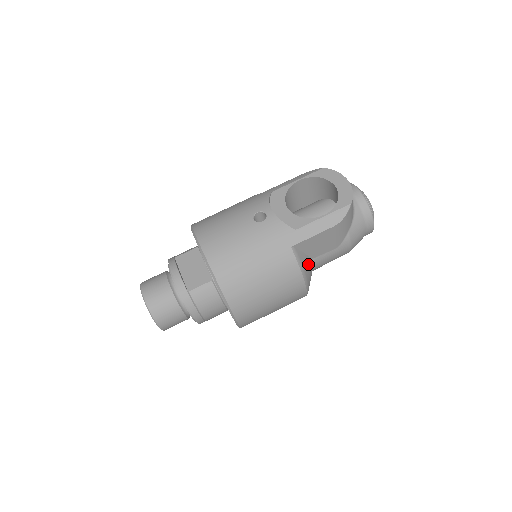
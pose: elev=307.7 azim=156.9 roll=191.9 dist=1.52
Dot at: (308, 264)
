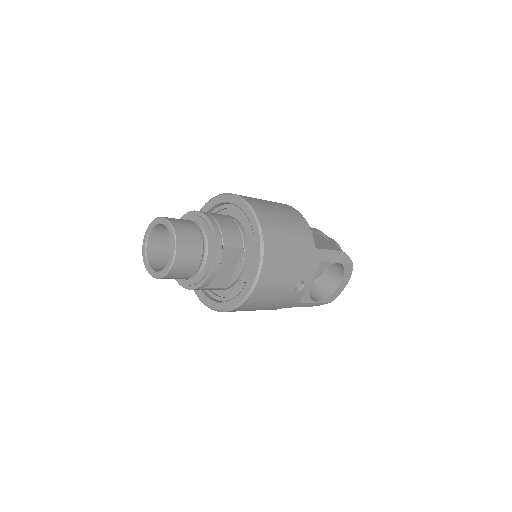
Dot at: occluded
